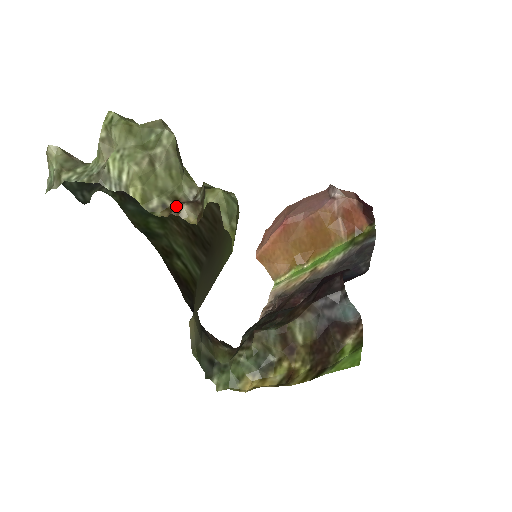
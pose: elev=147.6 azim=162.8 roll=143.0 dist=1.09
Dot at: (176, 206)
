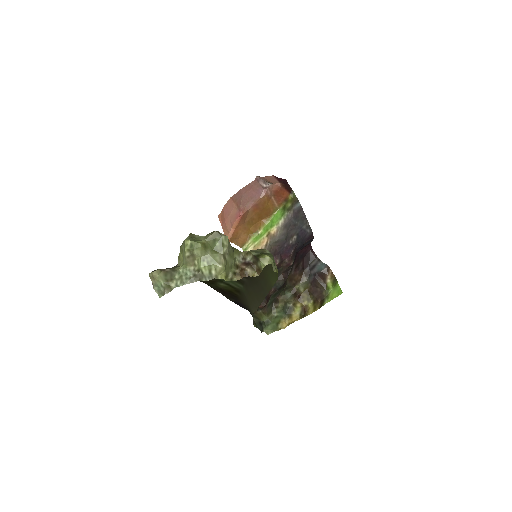
Dot at: (244, 272)
